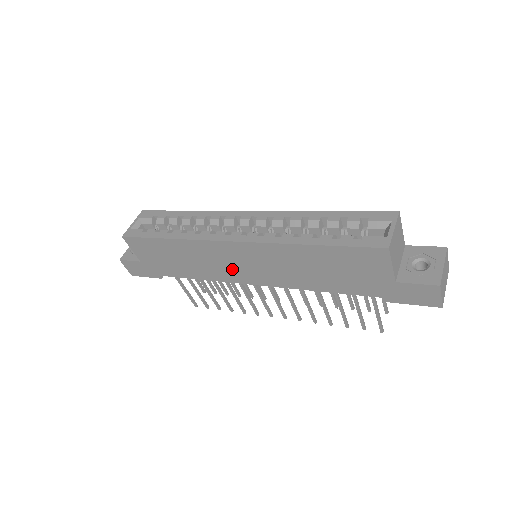
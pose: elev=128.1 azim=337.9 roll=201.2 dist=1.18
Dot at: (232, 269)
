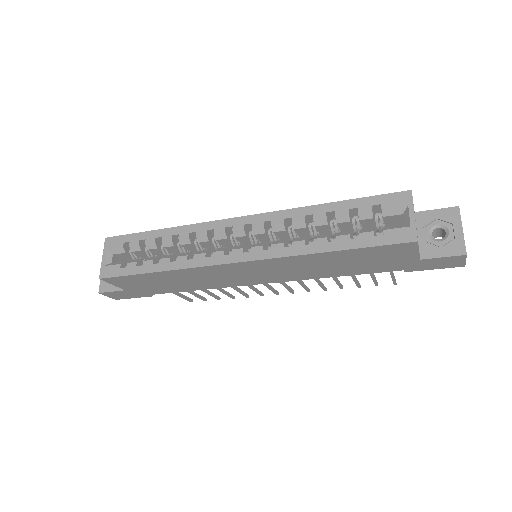
Dot at: (237, 279)
